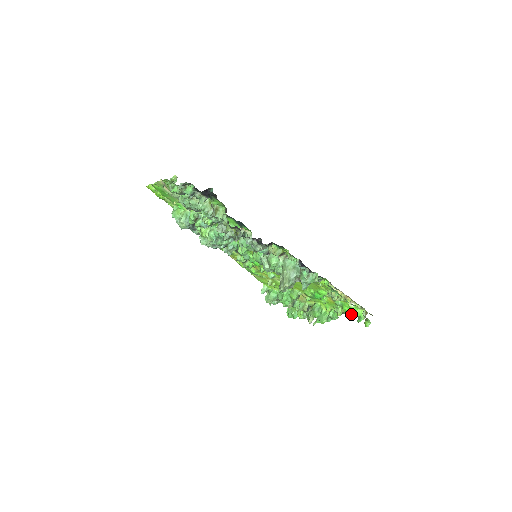
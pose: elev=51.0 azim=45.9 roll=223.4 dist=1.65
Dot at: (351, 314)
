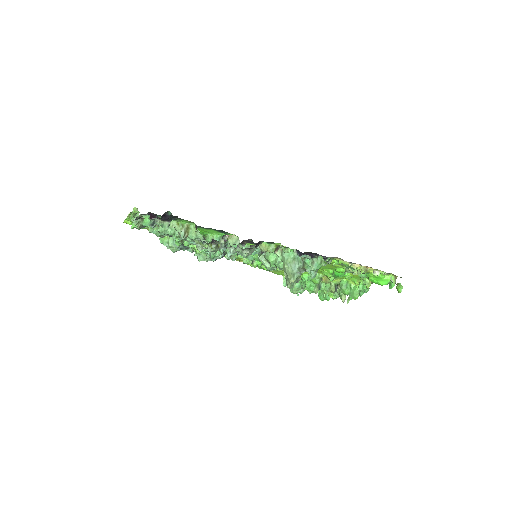
Dot at: (380, 283)
